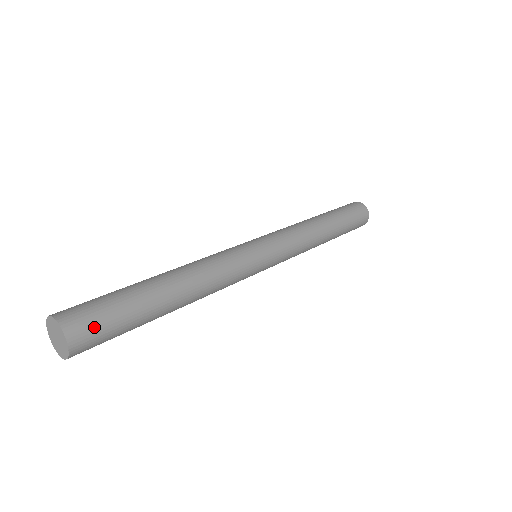
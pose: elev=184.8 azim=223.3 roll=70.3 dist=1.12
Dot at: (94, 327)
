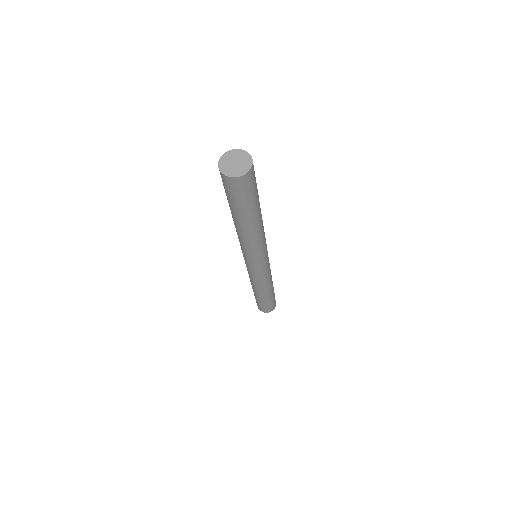
Dot at: occluded
